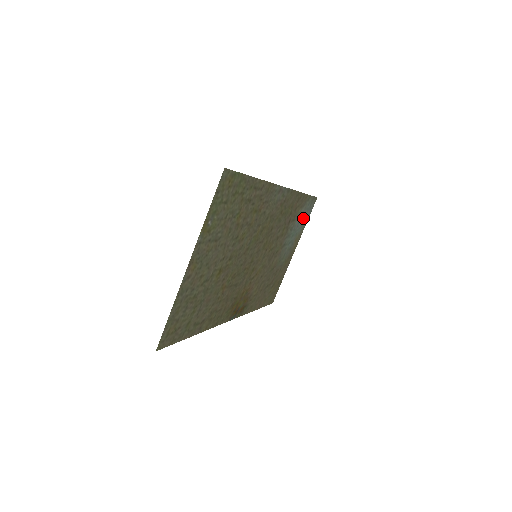
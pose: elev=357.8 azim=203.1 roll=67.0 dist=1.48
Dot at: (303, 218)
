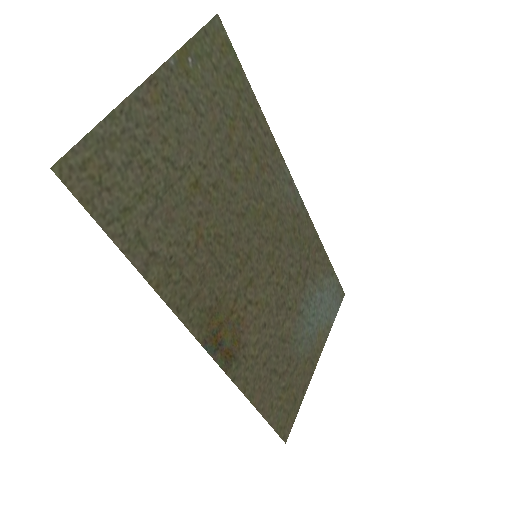
Dot at: (327, 303)
